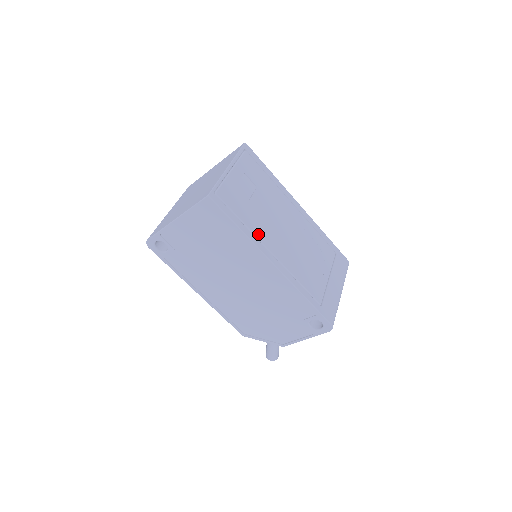
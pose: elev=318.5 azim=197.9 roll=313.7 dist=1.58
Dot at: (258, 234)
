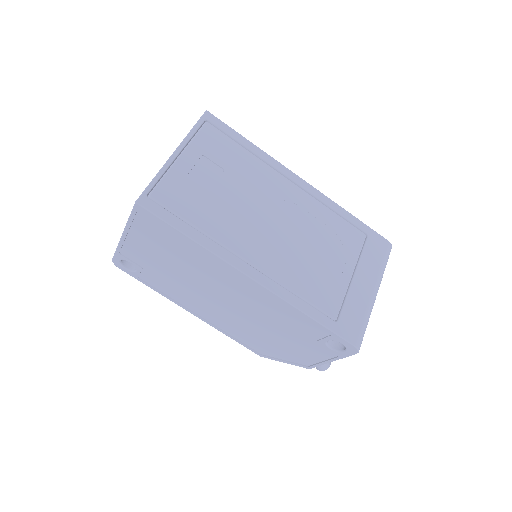
Dot at: (223, 239)
